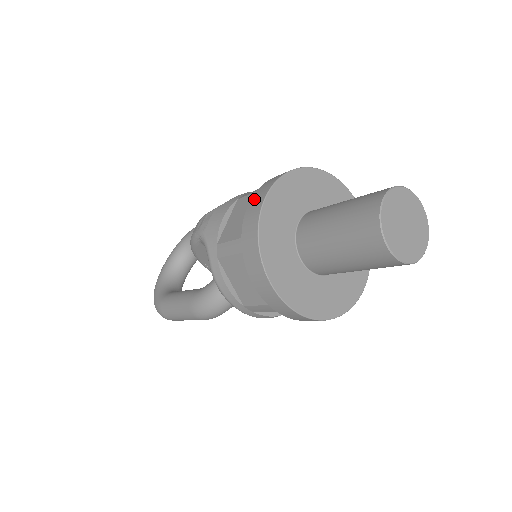
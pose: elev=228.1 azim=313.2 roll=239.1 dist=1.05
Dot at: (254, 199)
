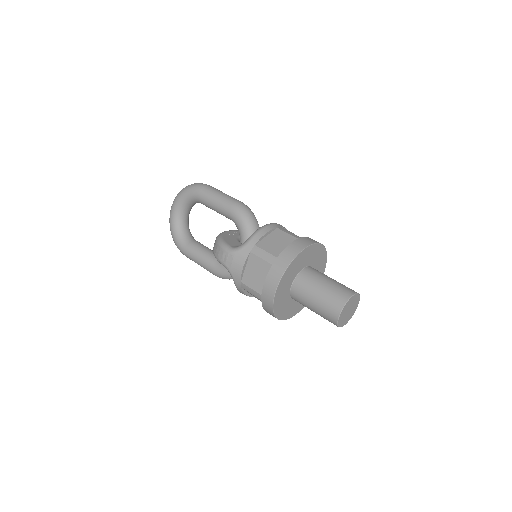
Dot at: (268, 282)
